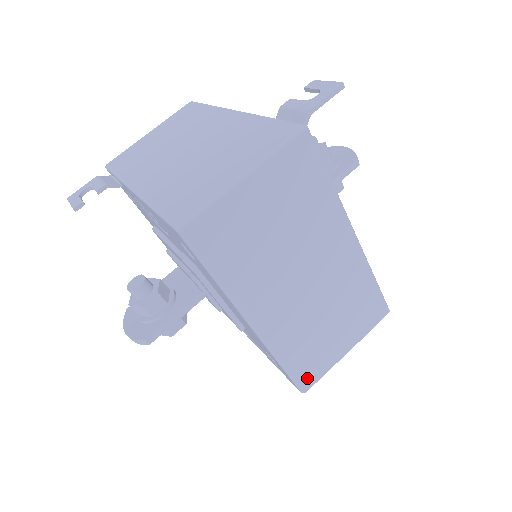
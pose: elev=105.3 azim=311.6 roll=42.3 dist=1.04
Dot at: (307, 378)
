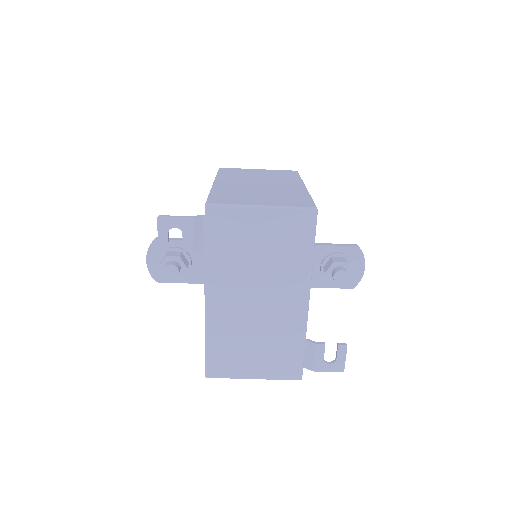
Dot at: occluded
